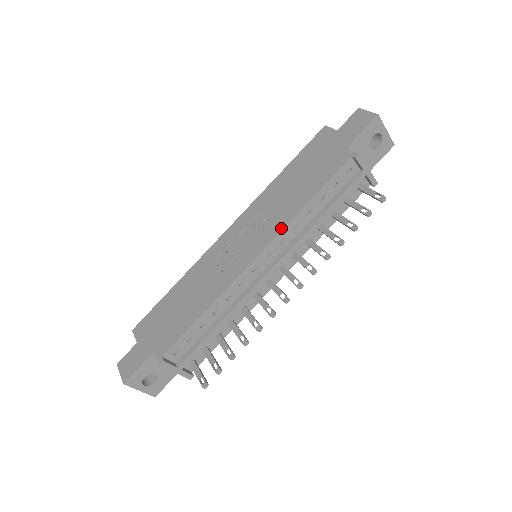
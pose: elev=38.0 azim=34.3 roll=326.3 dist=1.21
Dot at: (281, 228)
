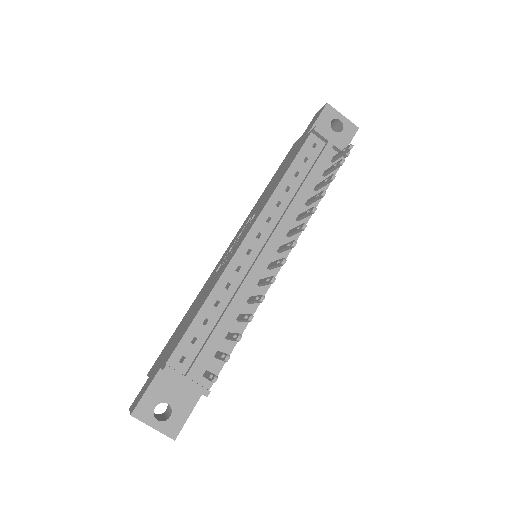
Dot at: (263, 206)
